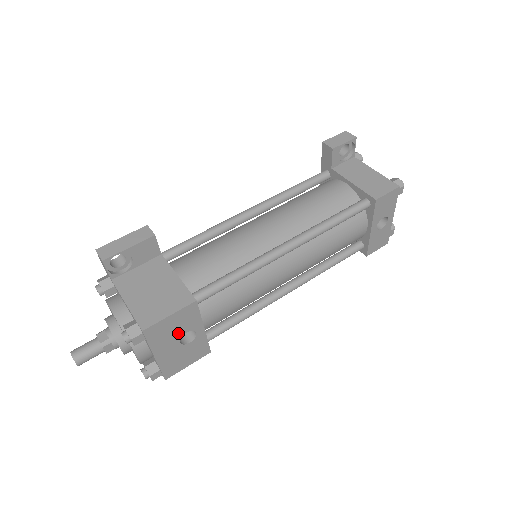
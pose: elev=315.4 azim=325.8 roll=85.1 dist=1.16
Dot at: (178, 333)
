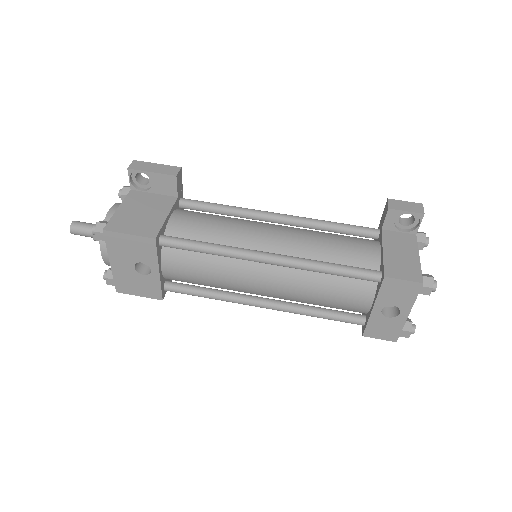
Dot at: (134, 257)
